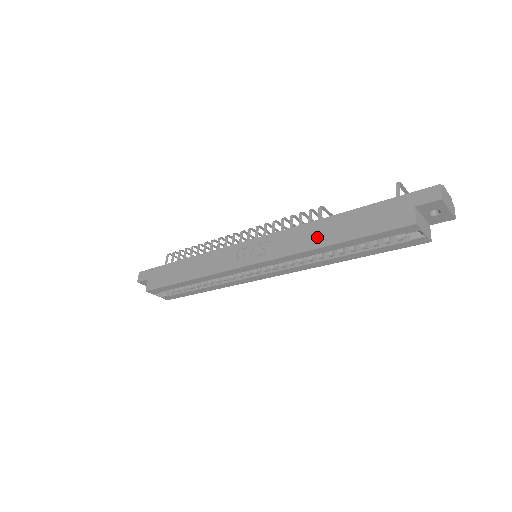
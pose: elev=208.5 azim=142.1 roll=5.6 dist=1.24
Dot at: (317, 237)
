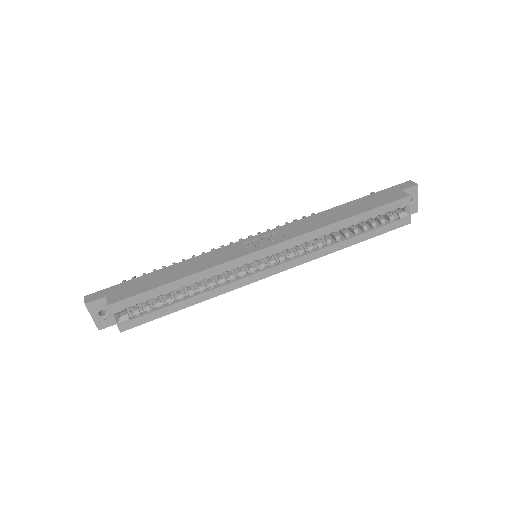
Dot at: (331, 218)
